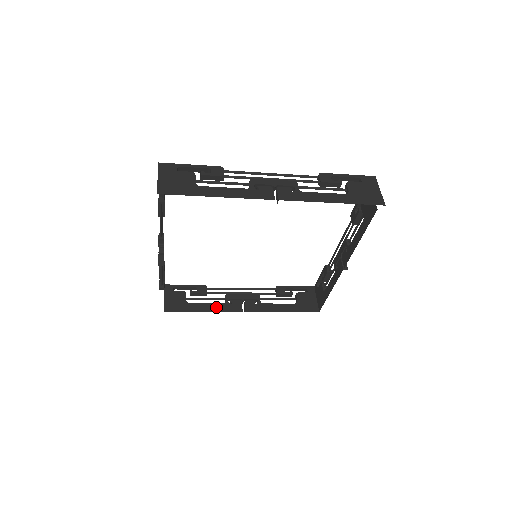
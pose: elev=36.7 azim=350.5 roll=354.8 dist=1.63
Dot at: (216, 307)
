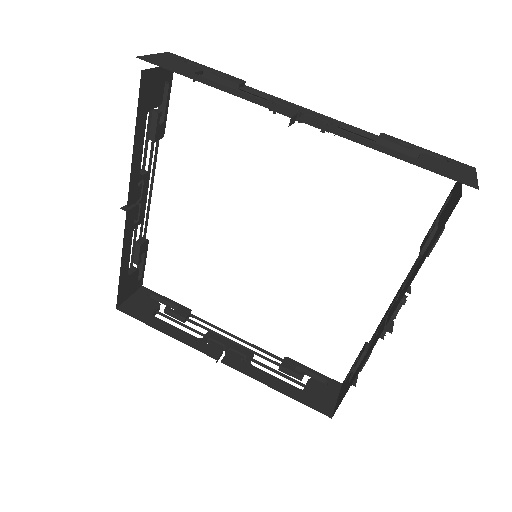
Dot at: (185, 337)
